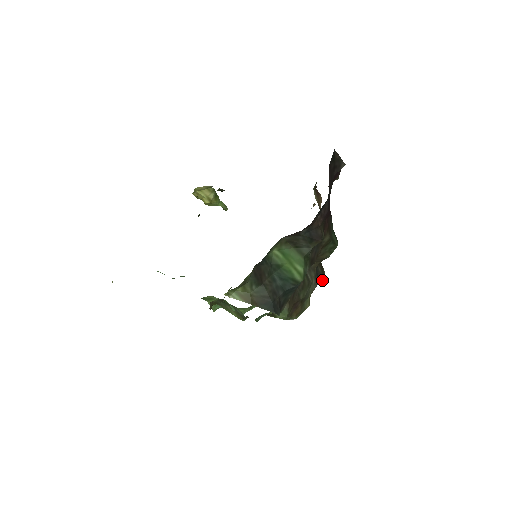
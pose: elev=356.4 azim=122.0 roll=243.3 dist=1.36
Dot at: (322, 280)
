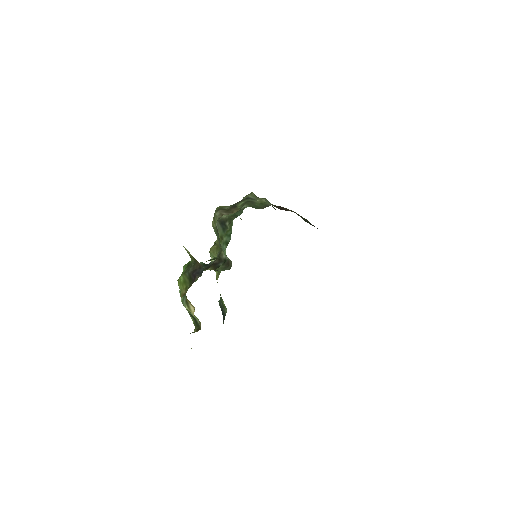
Dot at: occluded
